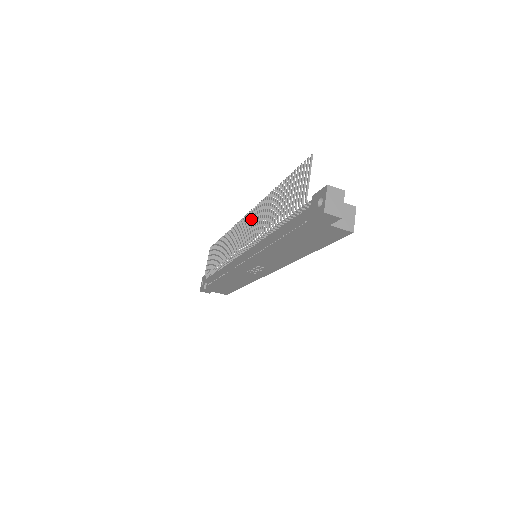
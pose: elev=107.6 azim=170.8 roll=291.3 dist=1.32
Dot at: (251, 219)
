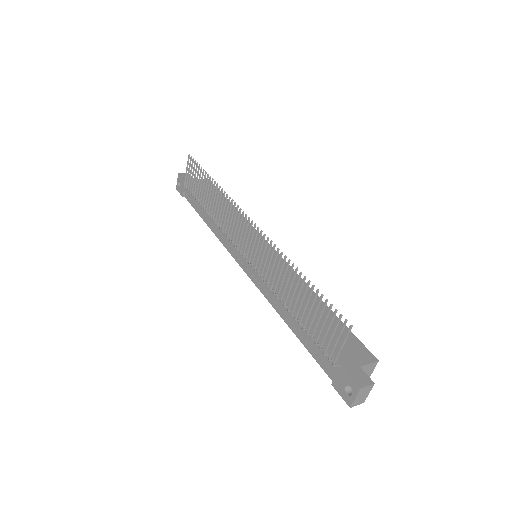
Dot at: (258, 243)
